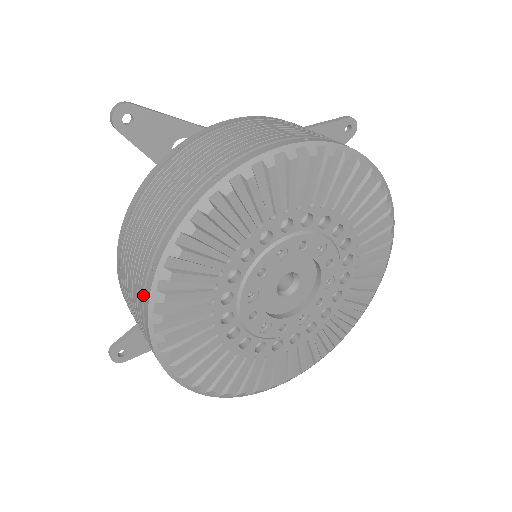
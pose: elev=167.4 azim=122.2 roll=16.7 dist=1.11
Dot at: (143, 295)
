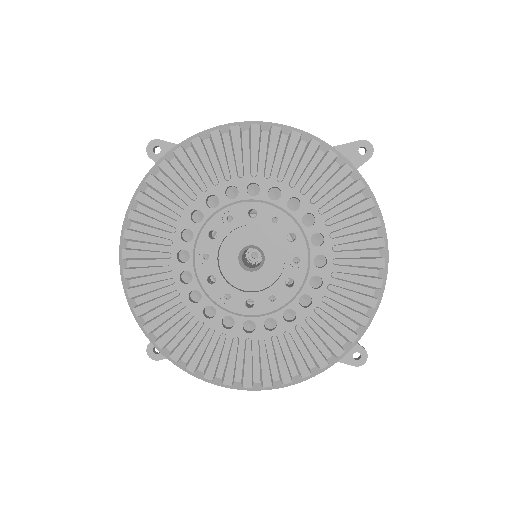
Dot at: occluded
